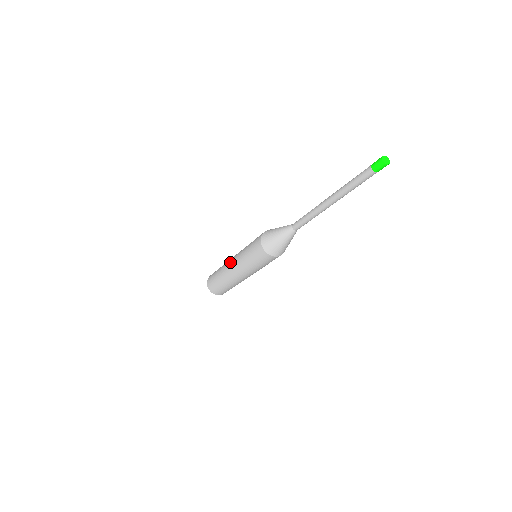
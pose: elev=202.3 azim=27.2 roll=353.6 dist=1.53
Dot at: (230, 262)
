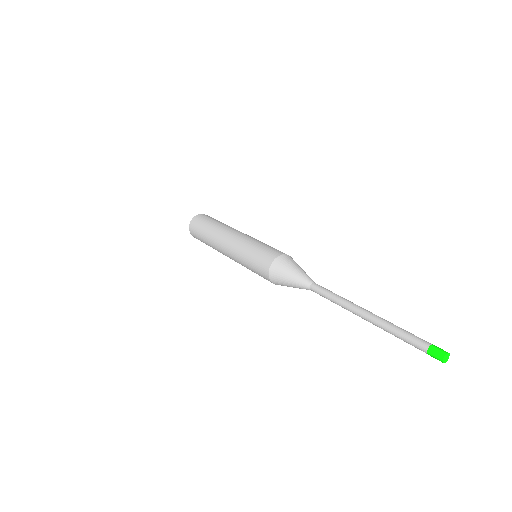
Dot at: occluded
